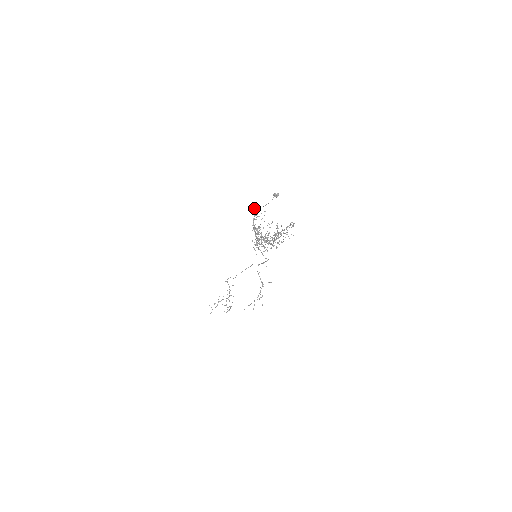
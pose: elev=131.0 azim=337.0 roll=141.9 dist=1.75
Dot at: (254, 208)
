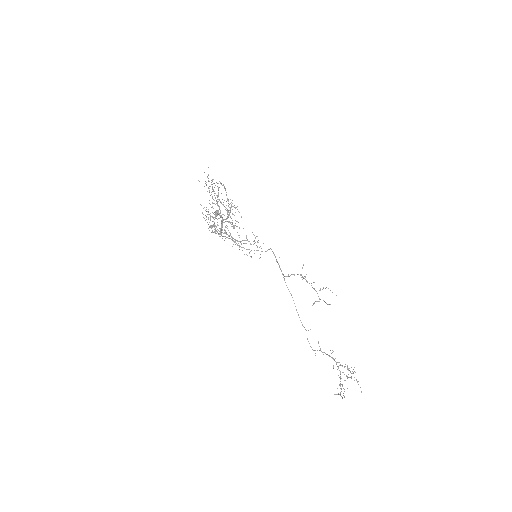
Dot at: occluded
